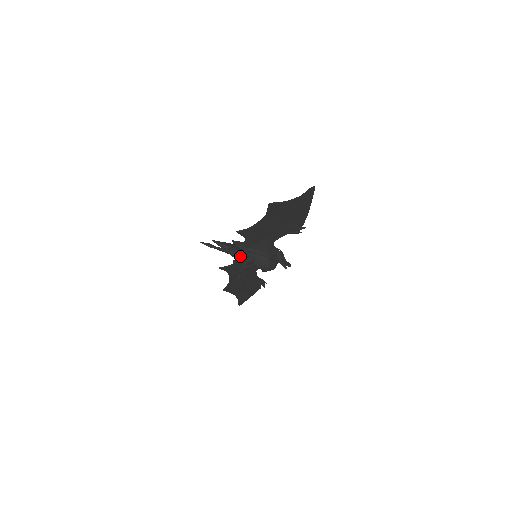
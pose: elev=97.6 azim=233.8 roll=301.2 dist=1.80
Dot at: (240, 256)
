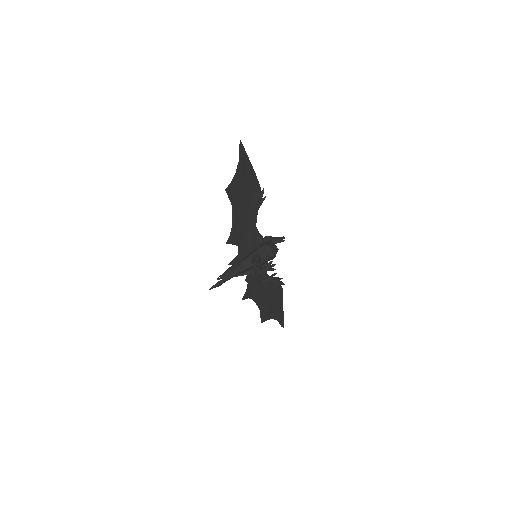
Dot at: (247, 266)
